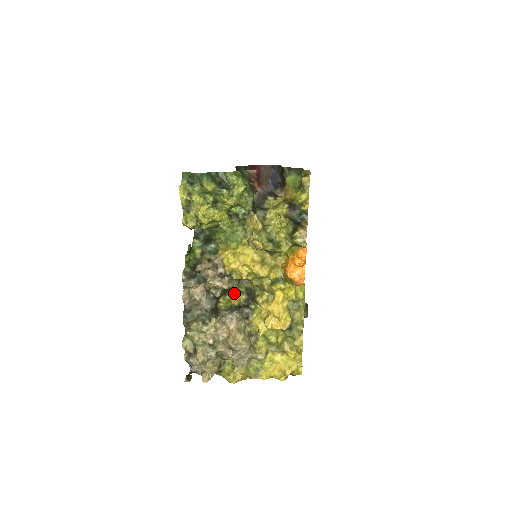
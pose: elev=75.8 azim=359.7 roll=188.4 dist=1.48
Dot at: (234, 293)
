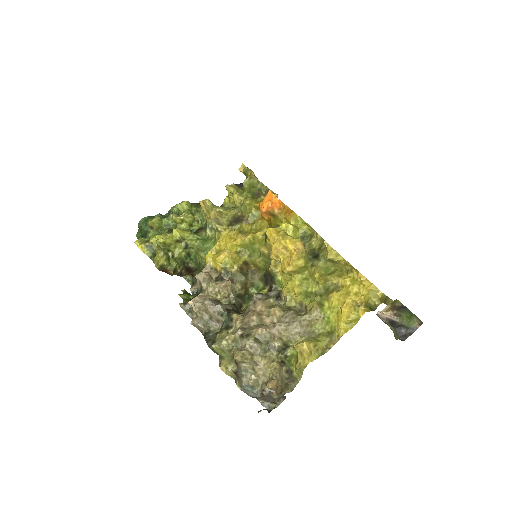
Dot at: occluded
